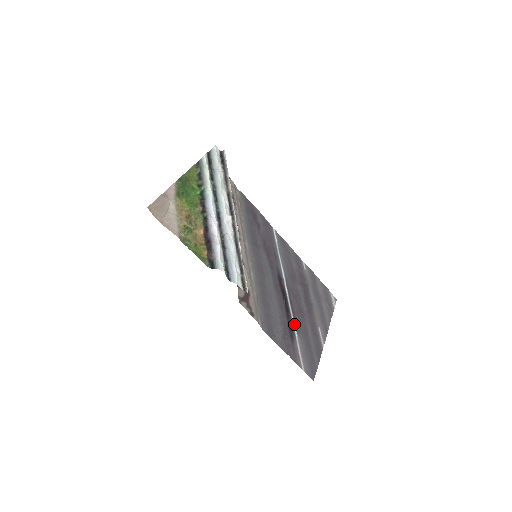
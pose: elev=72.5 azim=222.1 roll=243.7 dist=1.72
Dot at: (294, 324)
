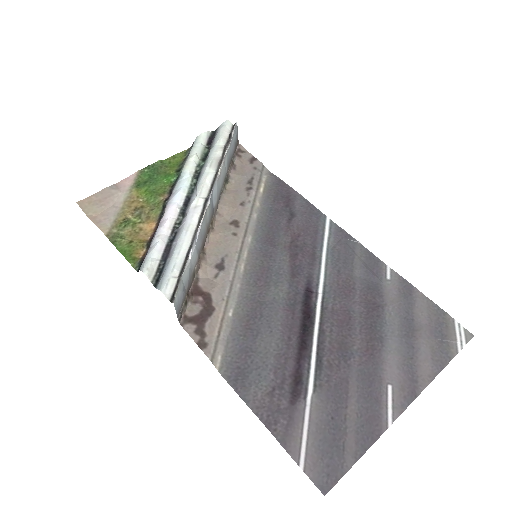
Dot at: (313, 372)
